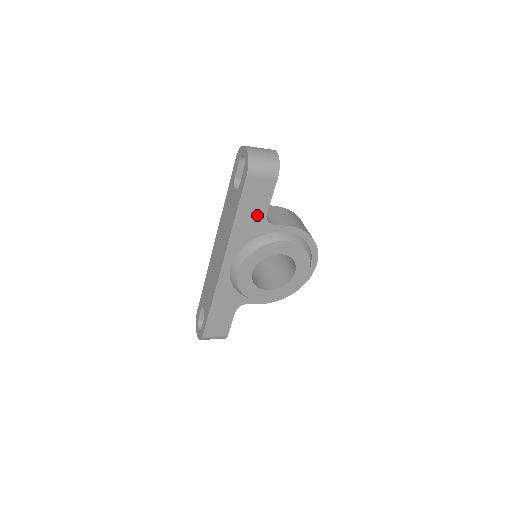
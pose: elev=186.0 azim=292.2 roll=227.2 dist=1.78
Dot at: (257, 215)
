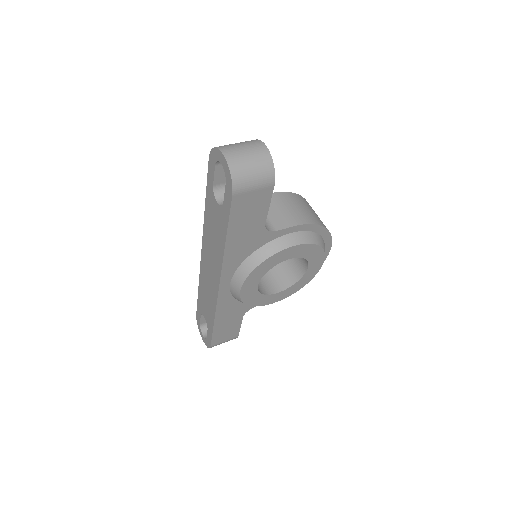
Dot at: (253, 229)
